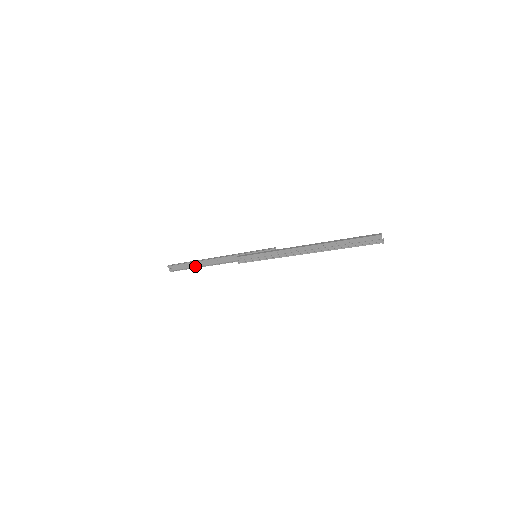
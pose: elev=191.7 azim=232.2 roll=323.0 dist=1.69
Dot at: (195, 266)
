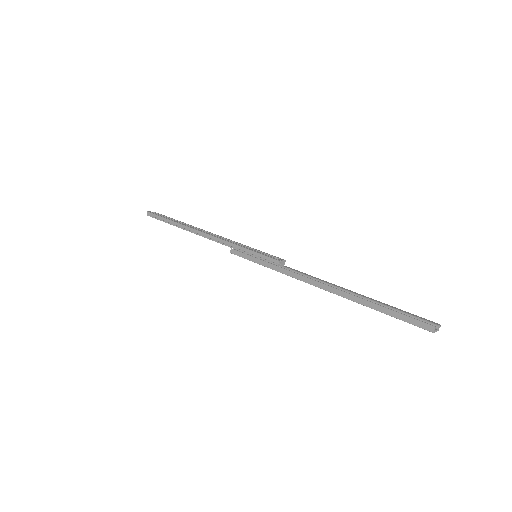
Dot at: occluded
